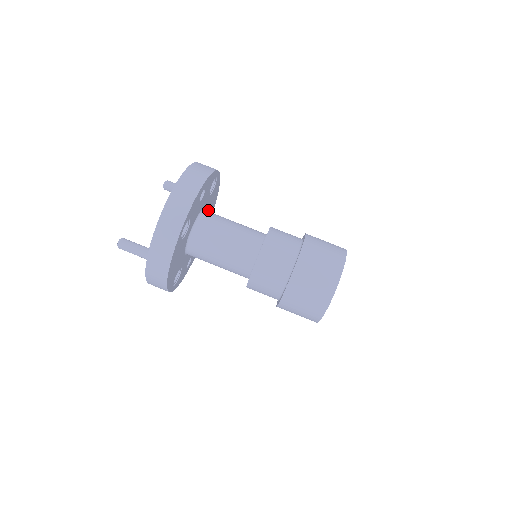
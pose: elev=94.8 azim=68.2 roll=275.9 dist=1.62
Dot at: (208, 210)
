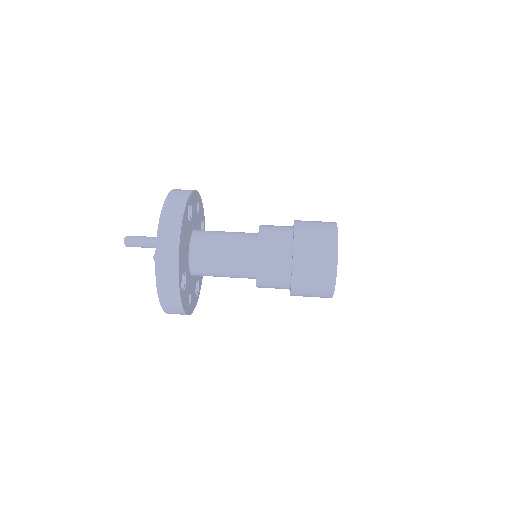
Dot at: occluded
